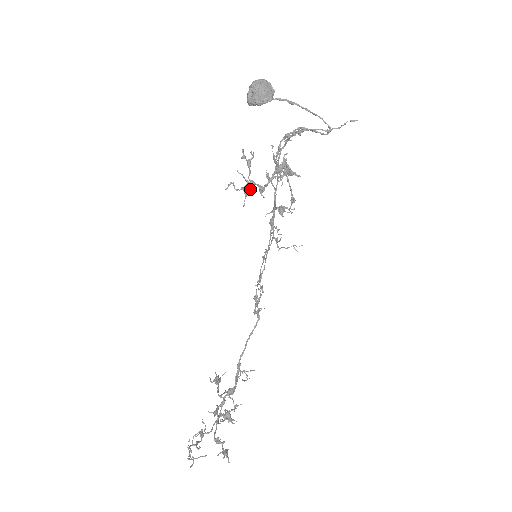
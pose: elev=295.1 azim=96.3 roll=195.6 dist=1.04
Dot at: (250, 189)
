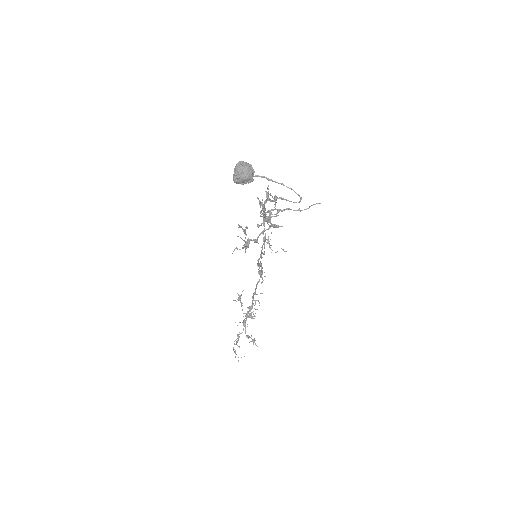
Dot at: (248, 246)
